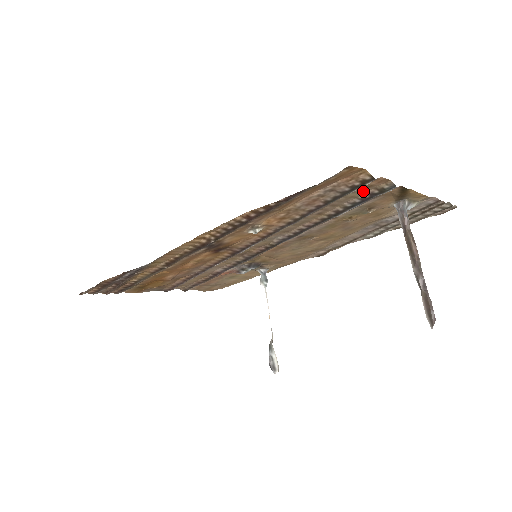
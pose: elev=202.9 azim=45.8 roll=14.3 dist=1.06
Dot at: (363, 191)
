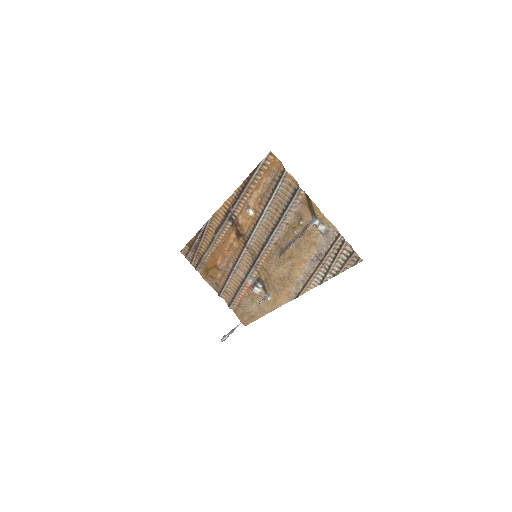
Dot at: (289, 190)
